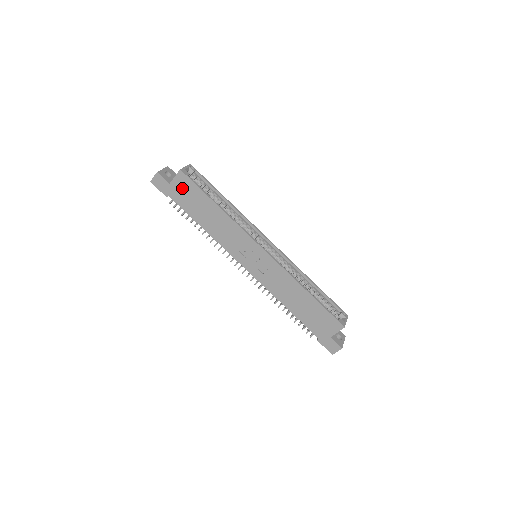
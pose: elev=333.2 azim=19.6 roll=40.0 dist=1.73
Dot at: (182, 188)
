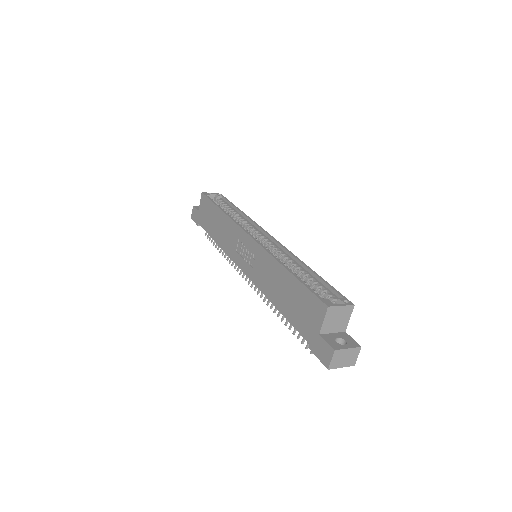
Dot at: (204, 209)
